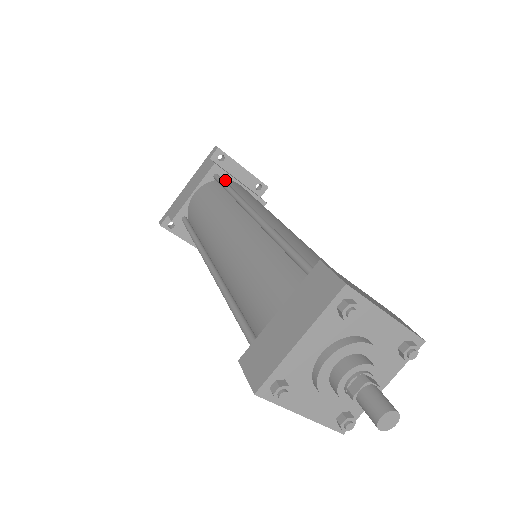
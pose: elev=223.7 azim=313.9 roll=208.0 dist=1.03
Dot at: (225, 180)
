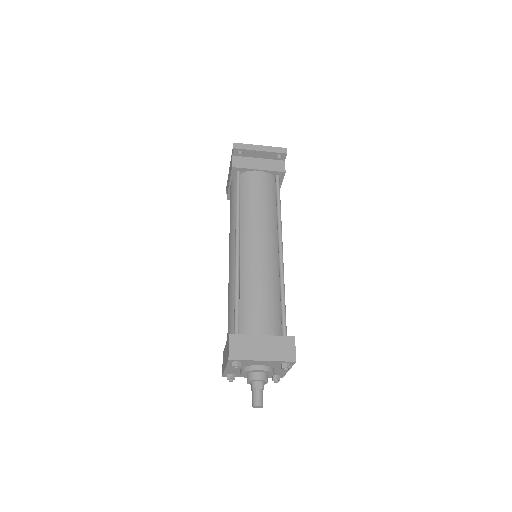
Dot at: (245, 174)
